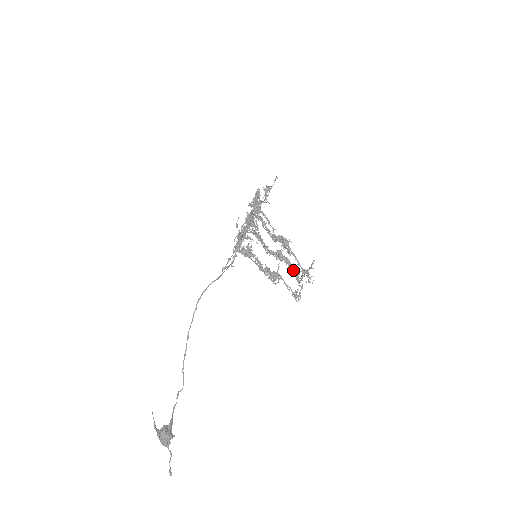
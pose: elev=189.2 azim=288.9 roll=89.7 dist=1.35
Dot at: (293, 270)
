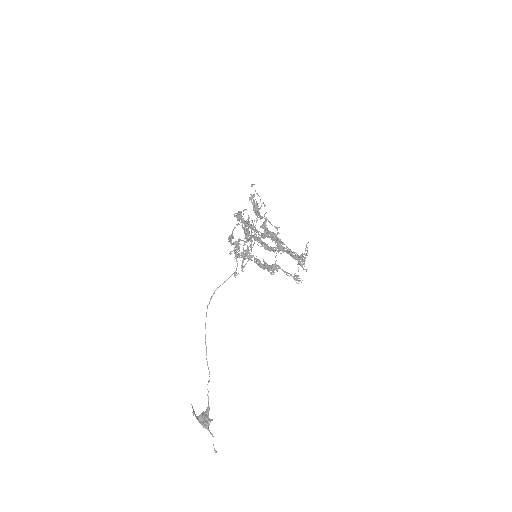
Dot at: (293, 257)
